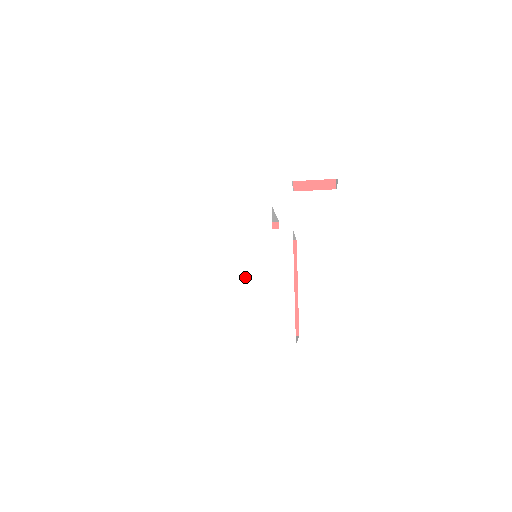
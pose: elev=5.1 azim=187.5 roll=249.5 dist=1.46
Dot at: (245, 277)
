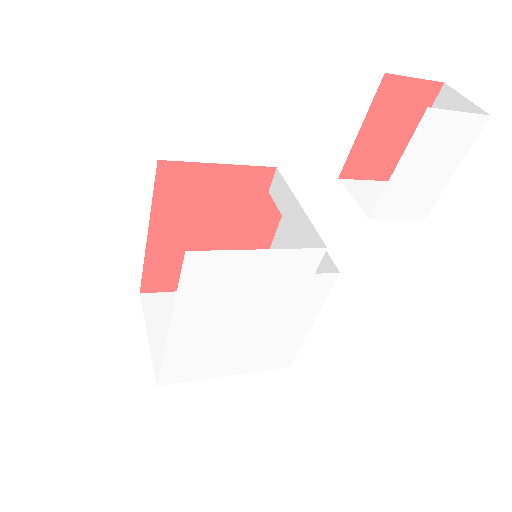
Dot at: (258, 322)
